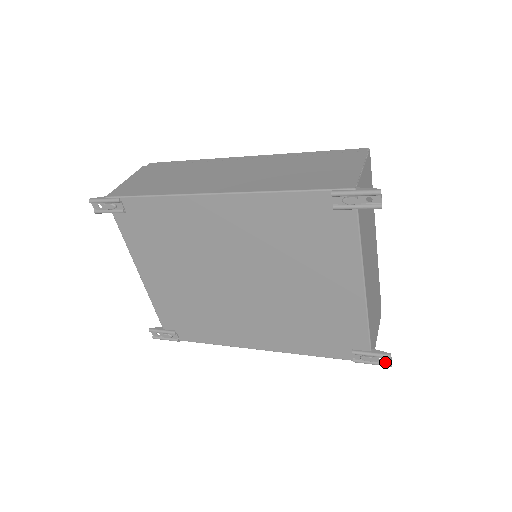
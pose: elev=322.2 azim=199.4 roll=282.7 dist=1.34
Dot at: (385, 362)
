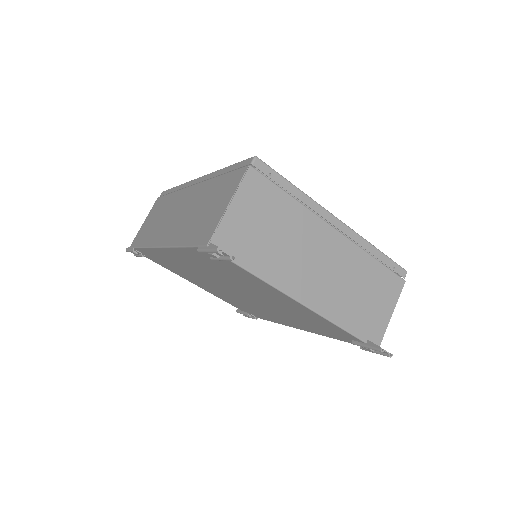
Dot at: (384, 353)
